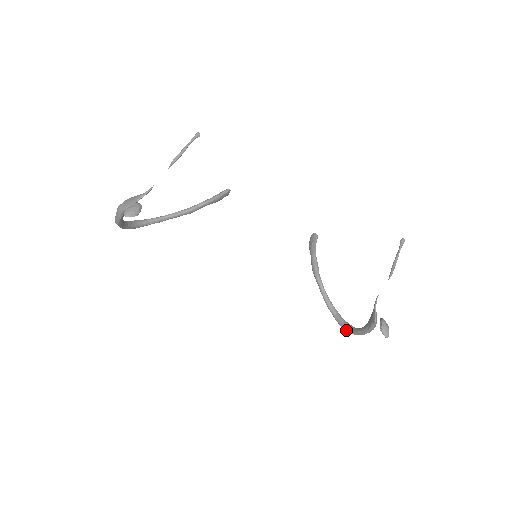
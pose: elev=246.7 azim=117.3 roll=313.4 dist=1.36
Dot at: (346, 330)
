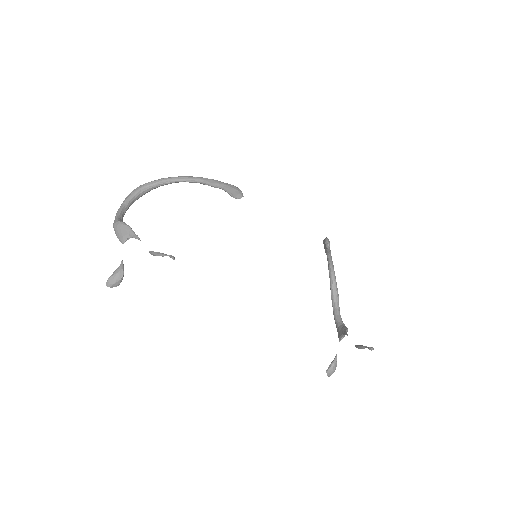
Dot at: (332, 302)
